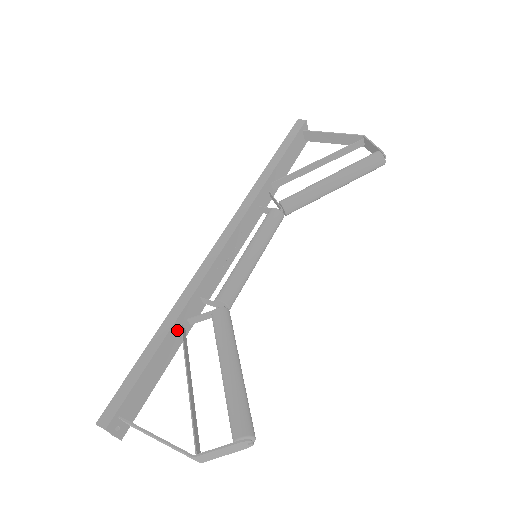
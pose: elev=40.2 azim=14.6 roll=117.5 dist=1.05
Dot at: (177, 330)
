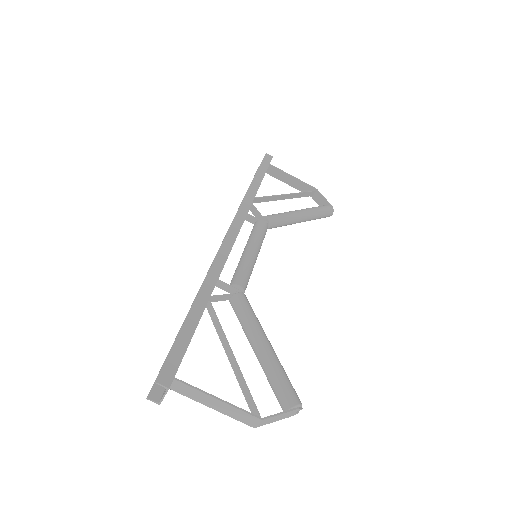
Dot at: occluded
